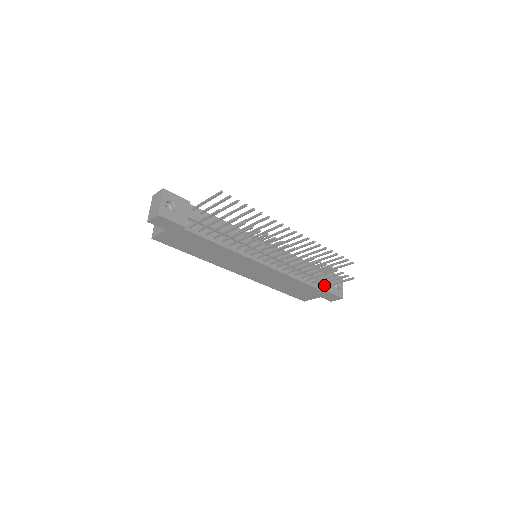
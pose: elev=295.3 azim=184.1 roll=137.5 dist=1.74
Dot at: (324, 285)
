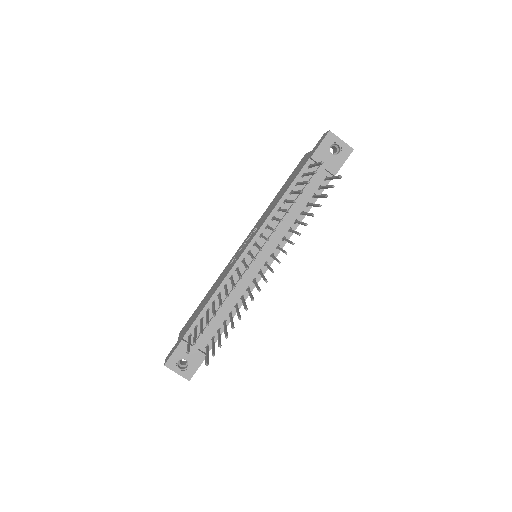
Dot at: (325, 179)
